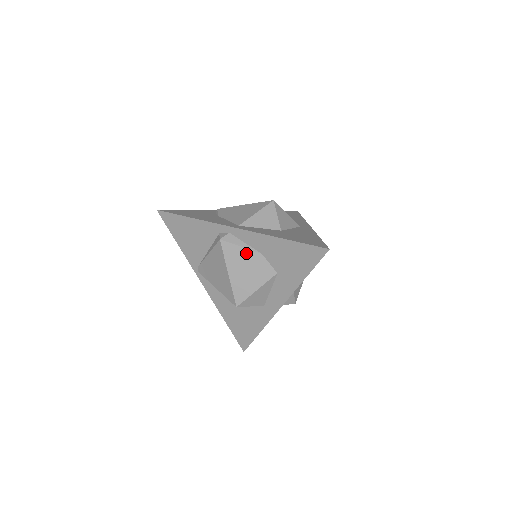
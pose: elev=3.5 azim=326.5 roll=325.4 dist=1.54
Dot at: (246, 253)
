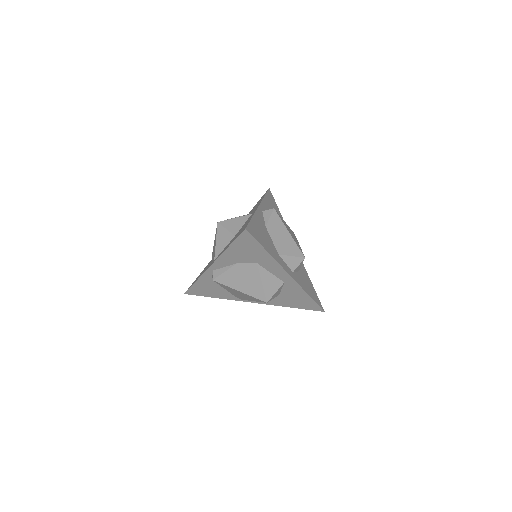
Dot at: (231, 272)
